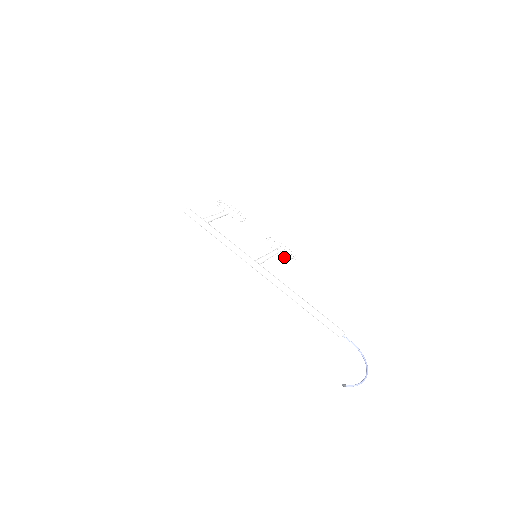
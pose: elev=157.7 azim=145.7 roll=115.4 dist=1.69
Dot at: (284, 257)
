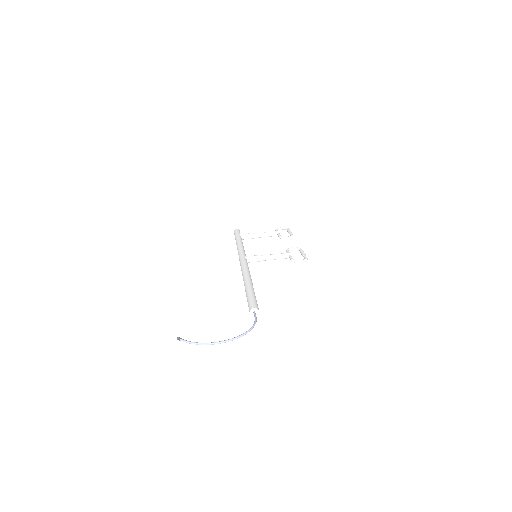
Dot at: occluded
